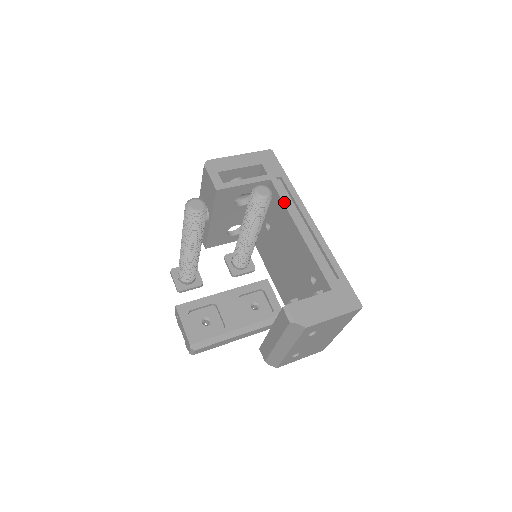
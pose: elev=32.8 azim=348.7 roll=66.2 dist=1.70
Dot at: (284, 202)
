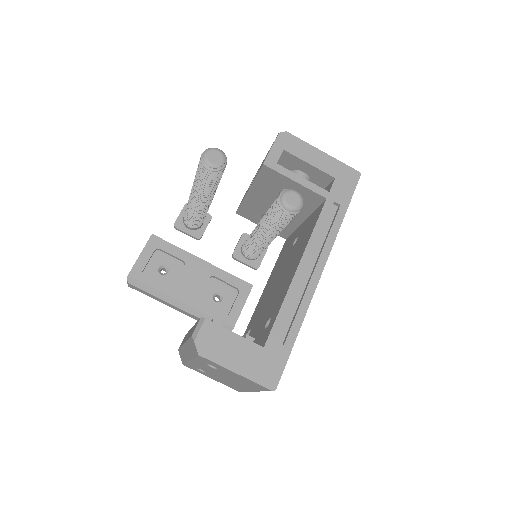
Dot at: (315, 230)
